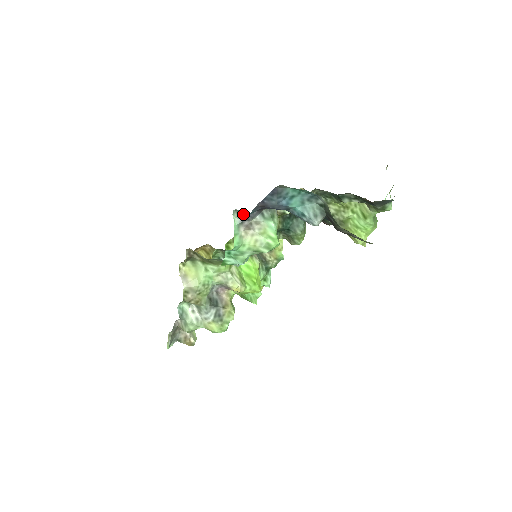
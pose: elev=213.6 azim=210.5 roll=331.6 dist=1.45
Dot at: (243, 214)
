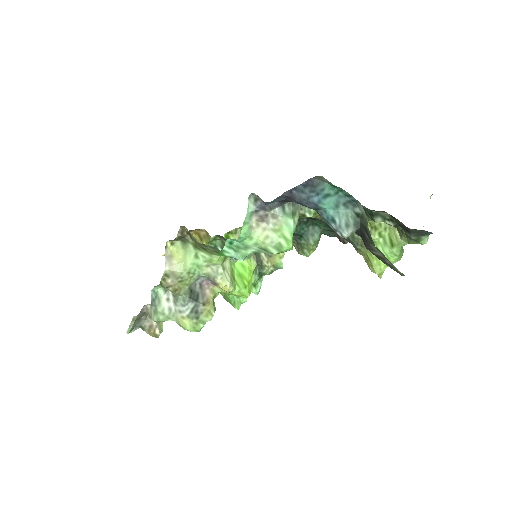
Dot at: (261, 201)
